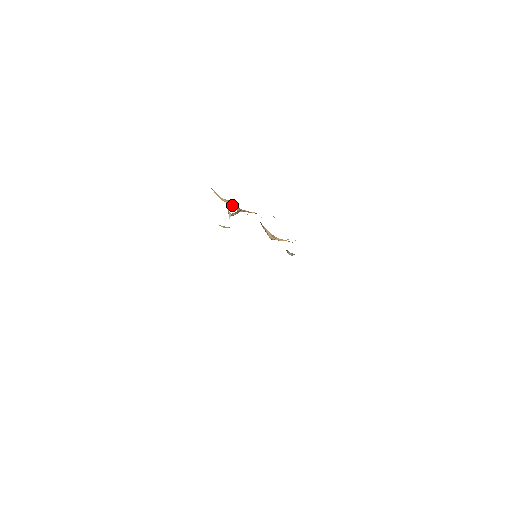
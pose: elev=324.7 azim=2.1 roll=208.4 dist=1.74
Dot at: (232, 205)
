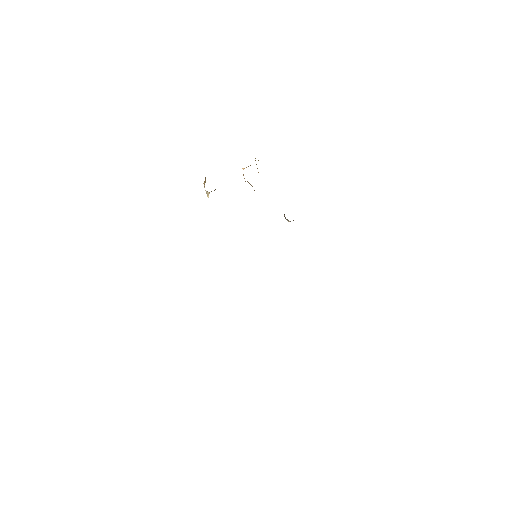
Dot at: occluded
